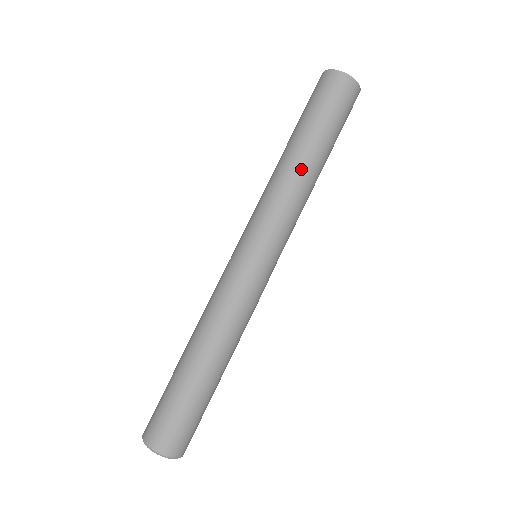
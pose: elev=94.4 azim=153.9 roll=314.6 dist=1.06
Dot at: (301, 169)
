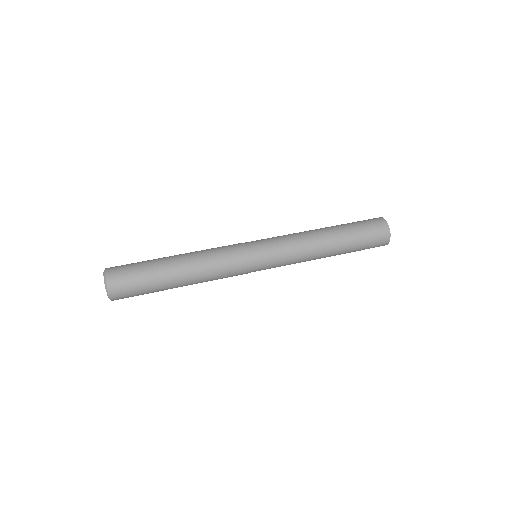
Dot at: (315, 230)
